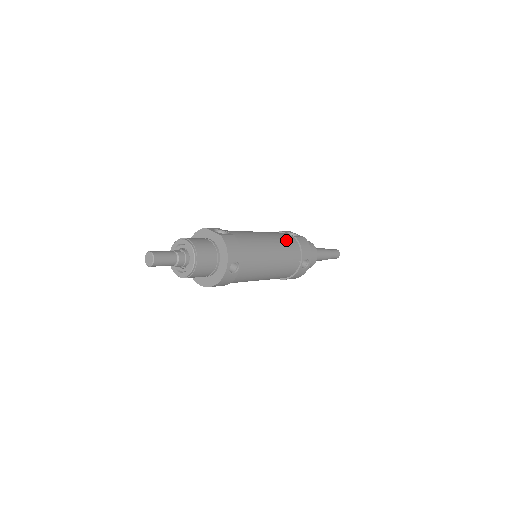
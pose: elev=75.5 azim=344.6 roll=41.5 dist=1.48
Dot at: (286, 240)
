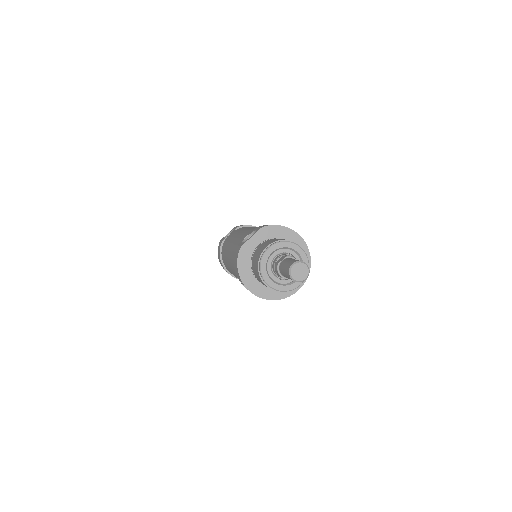
Dot at: occluded
